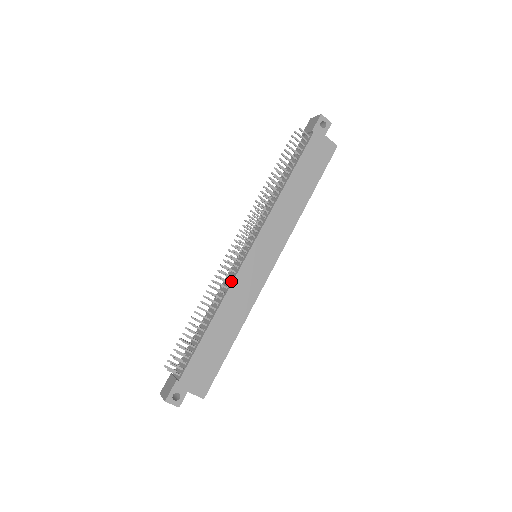
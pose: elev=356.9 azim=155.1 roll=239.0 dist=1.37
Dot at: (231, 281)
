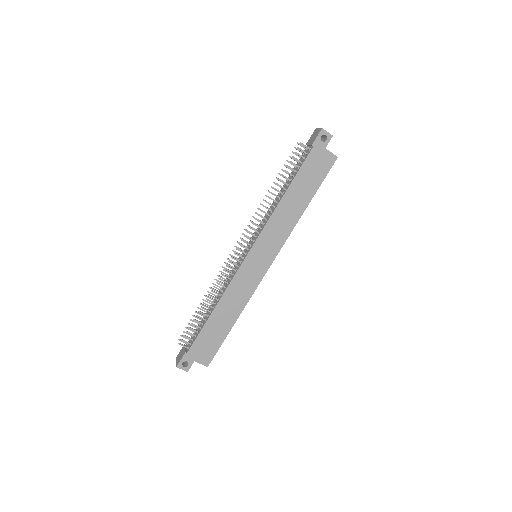
Dot at: (232, 278)
